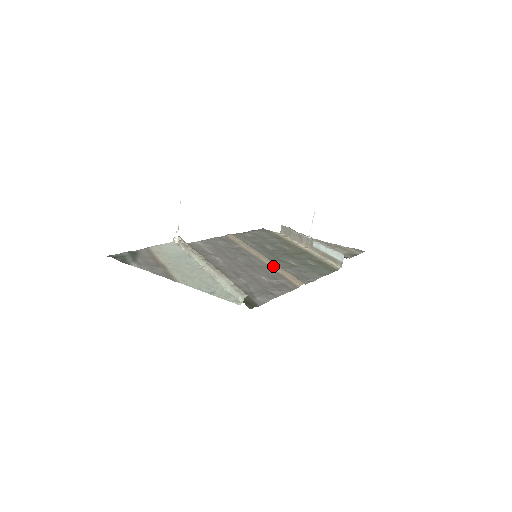
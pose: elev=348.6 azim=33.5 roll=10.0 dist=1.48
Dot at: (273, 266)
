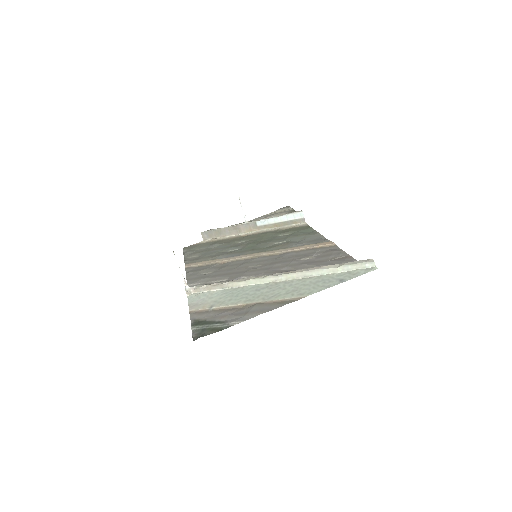
Dot at: (283, 251)
